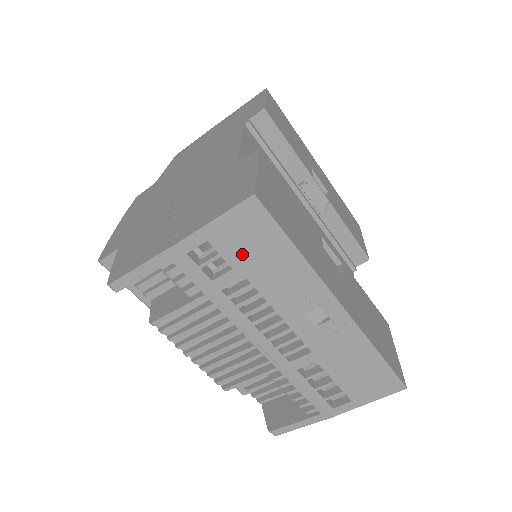
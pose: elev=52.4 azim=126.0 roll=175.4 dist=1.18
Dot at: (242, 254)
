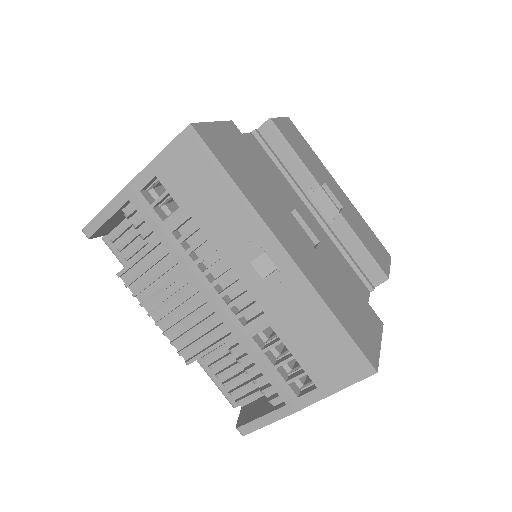
Dot at: (186, 190)
